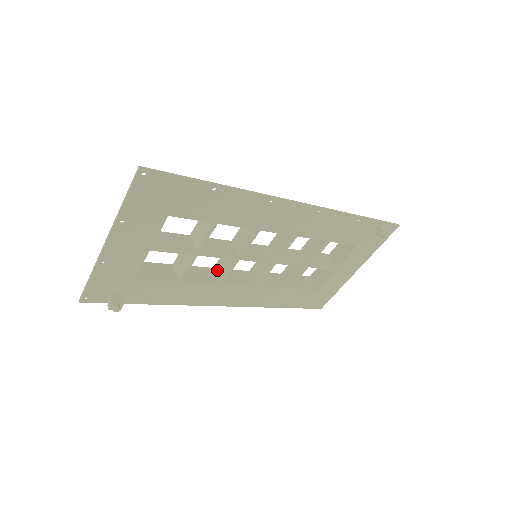
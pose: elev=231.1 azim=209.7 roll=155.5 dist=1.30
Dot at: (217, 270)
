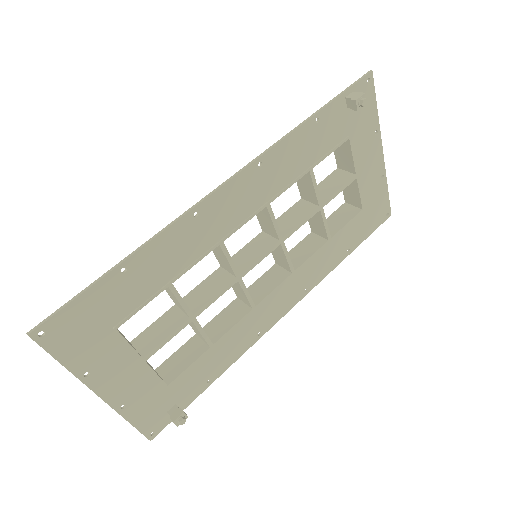
Dot at: (240, 298)
